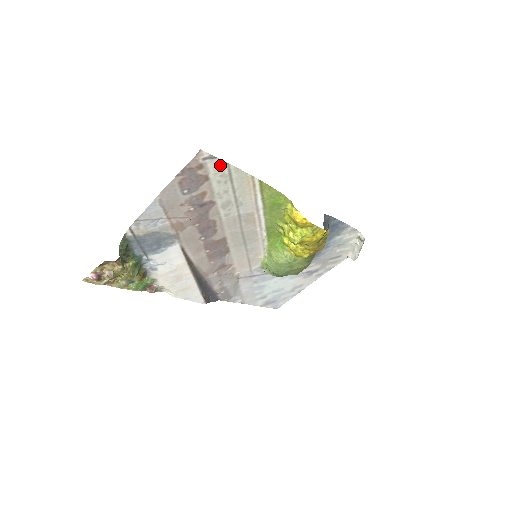
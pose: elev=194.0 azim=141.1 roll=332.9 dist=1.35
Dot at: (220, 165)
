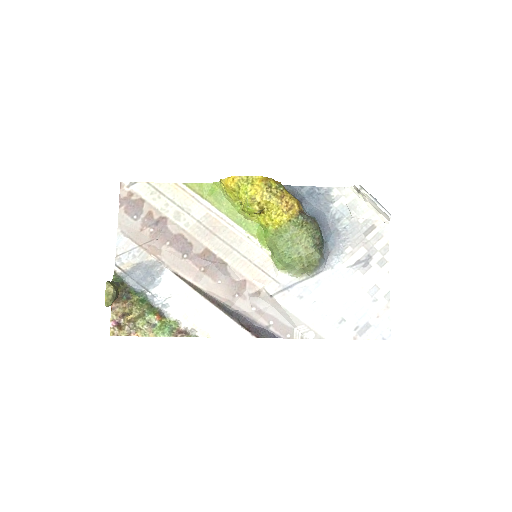
Dot at: (144, 187)
